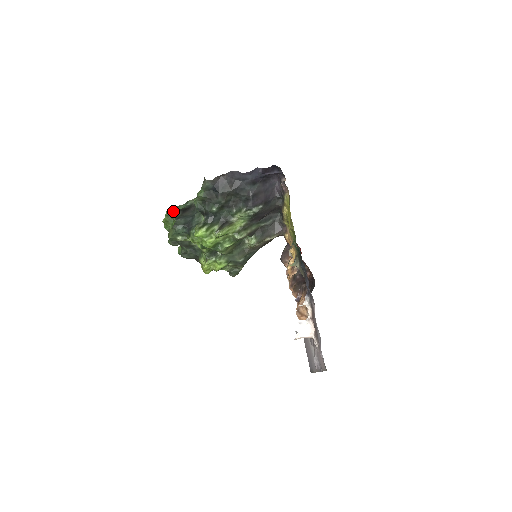
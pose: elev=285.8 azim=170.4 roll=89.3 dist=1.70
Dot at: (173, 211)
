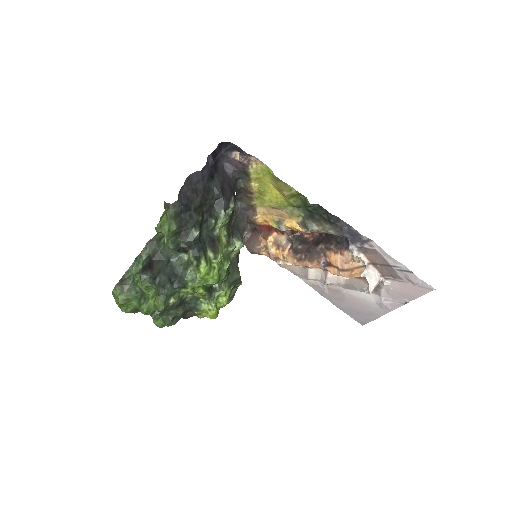
Dot at: (124, 282)
